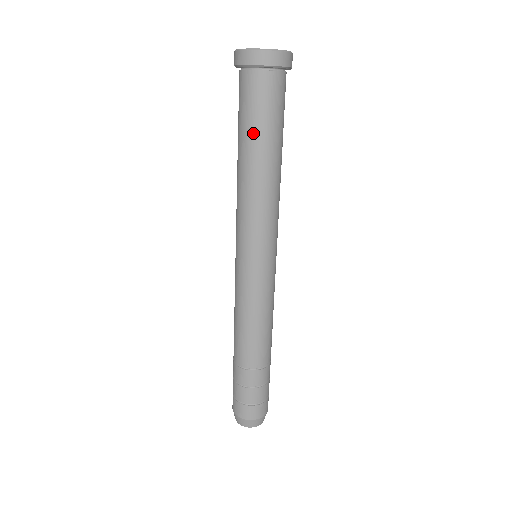
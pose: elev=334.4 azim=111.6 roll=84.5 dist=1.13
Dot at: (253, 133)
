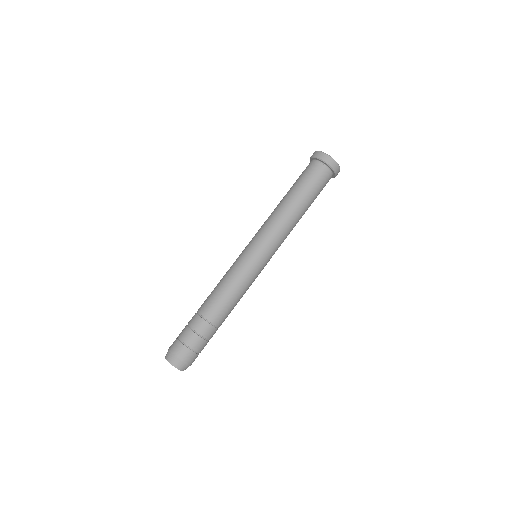
Dot at: (294, 186)
